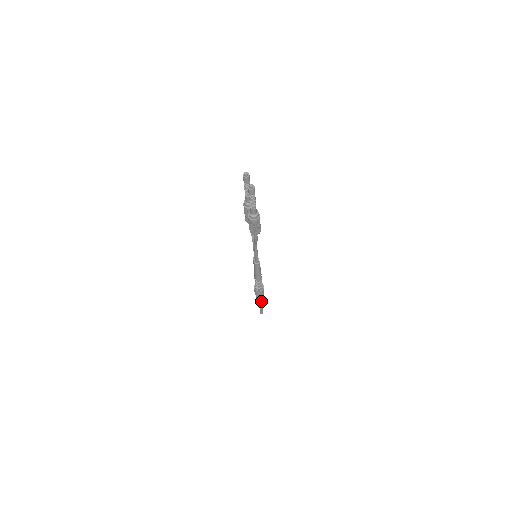
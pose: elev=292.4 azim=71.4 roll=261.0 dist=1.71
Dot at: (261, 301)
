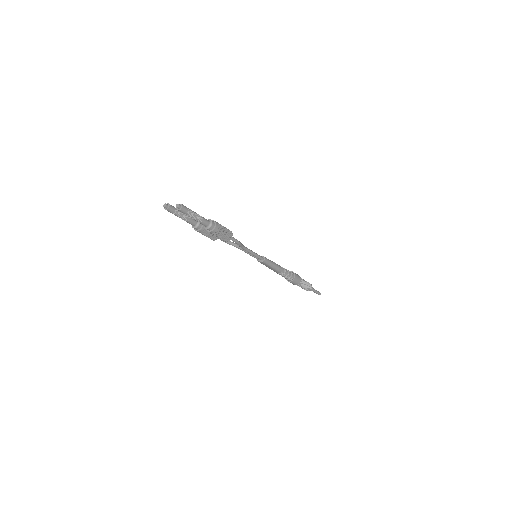
Dot at: (306, 285)
